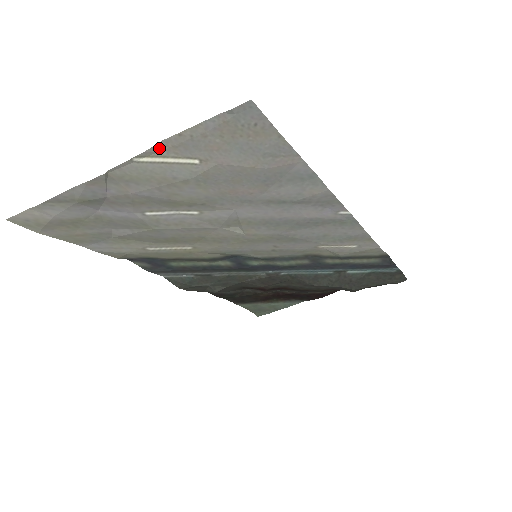
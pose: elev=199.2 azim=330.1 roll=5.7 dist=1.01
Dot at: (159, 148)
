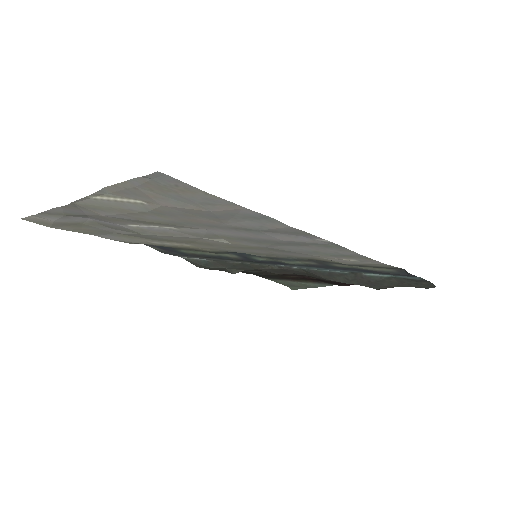
Dot at: (104, 192)
